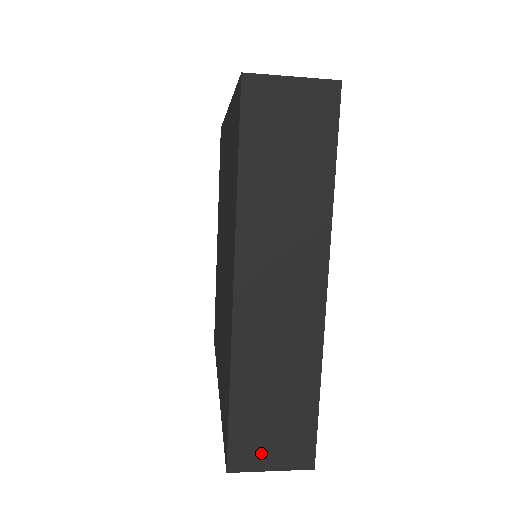
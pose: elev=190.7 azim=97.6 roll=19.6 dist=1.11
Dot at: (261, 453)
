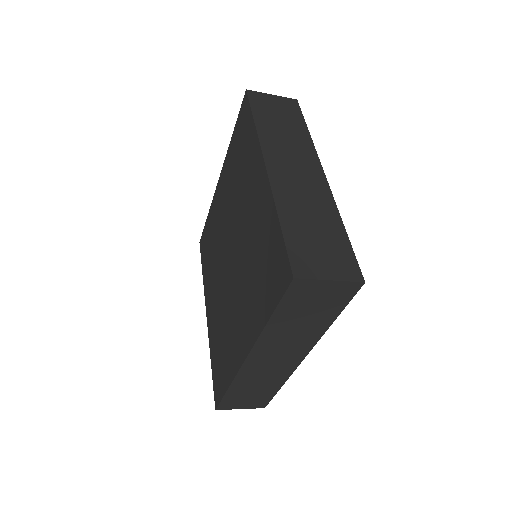
Dot at: (238, 405)
